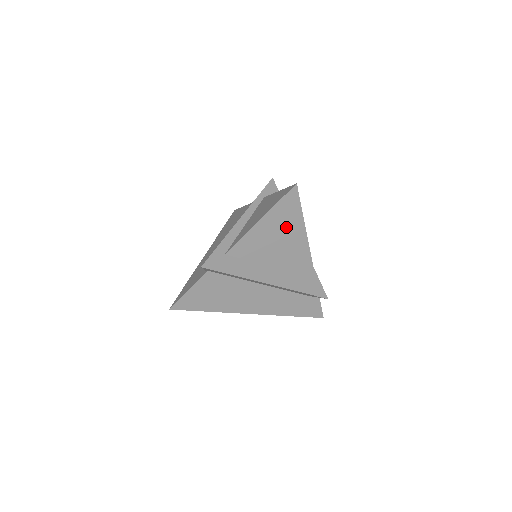
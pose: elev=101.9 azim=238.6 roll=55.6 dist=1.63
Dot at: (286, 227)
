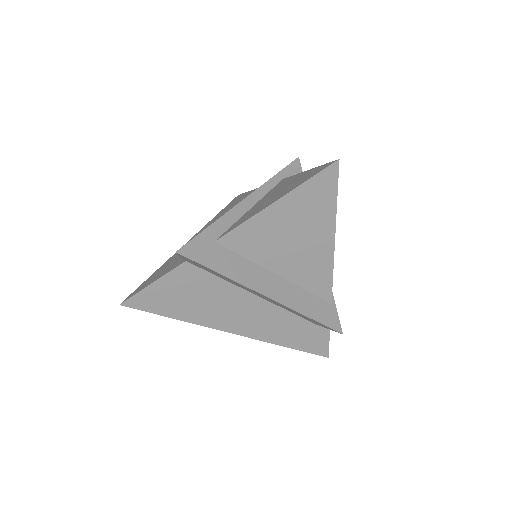
Dot at: (309, 221)
